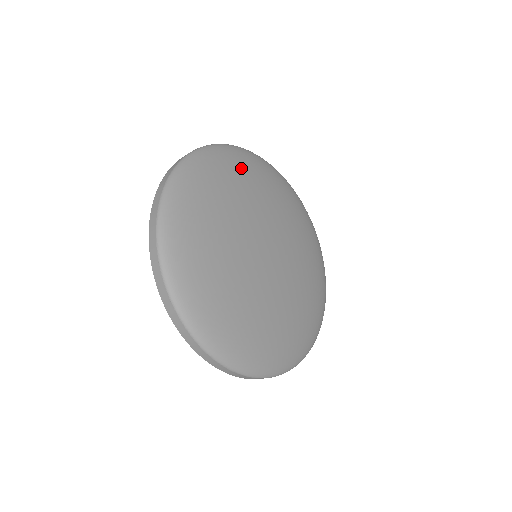
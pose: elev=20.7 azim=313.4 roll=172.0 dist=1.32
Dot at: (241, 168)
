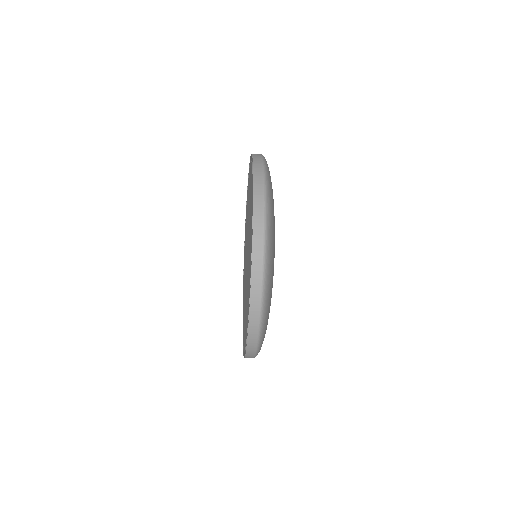
Dot at: occluded
